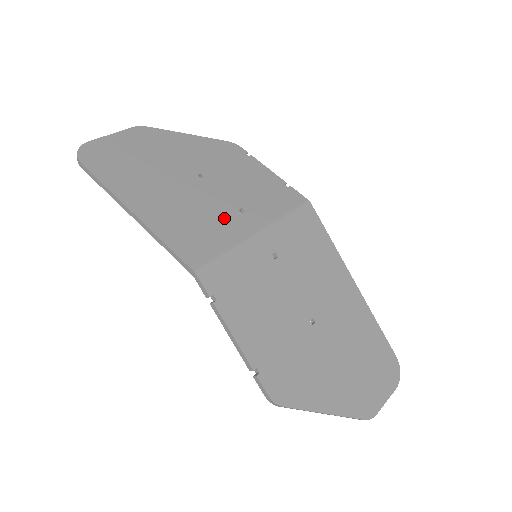
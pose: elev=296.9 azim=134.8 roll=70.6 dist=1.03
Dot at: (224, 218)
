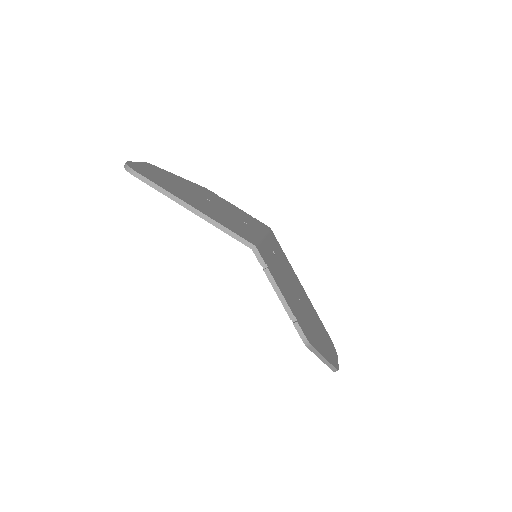
Dot at: (241, 224)
